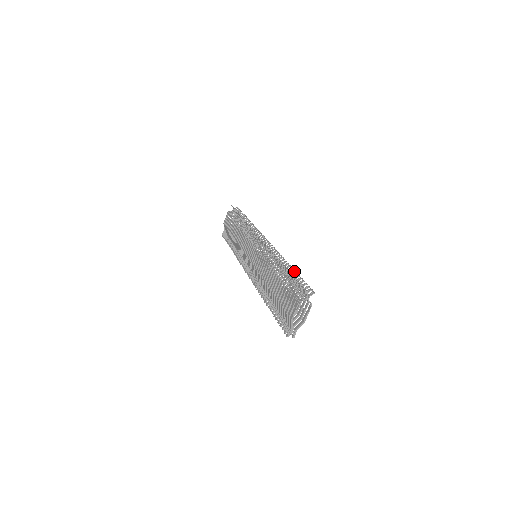
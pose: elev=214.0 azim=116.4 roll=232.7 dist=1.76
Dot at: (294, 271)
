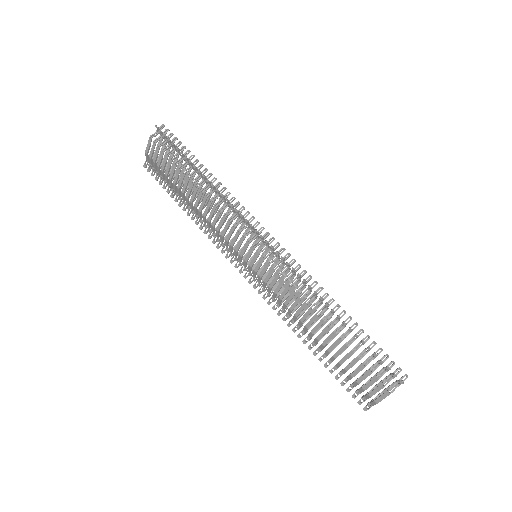
Dot at: occluded
